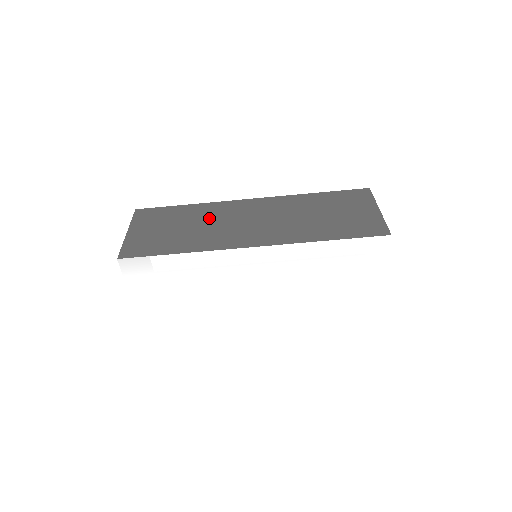
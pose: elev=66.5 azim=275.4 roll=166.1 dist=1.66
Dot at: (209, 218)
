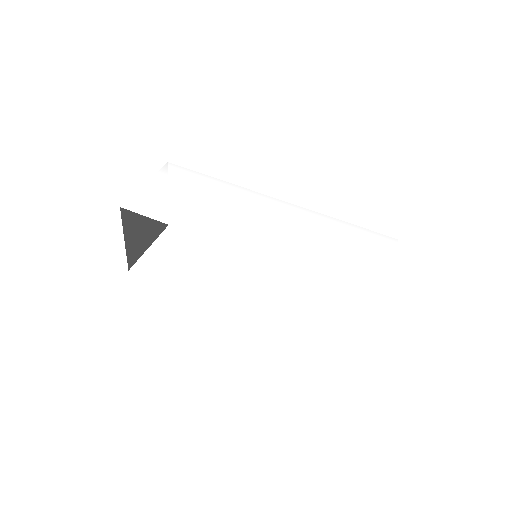
Dot at: occluded
